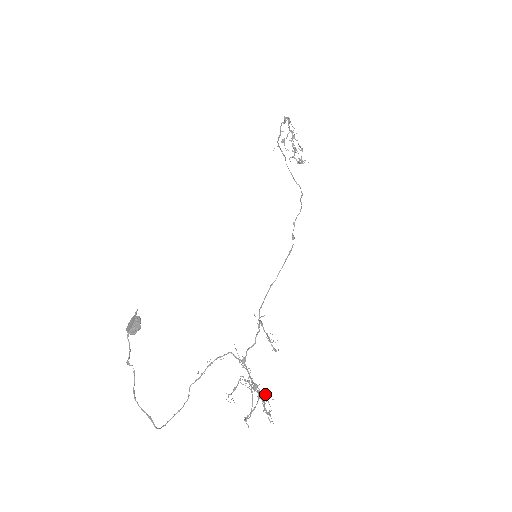
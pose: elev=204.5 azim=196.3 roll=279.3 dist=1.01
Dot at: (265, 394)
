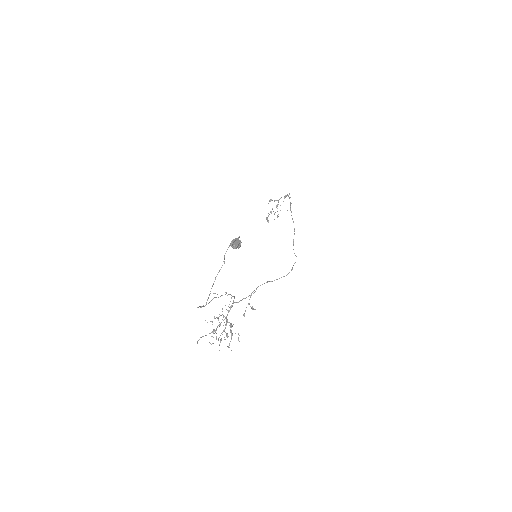
Dot at: occluded
